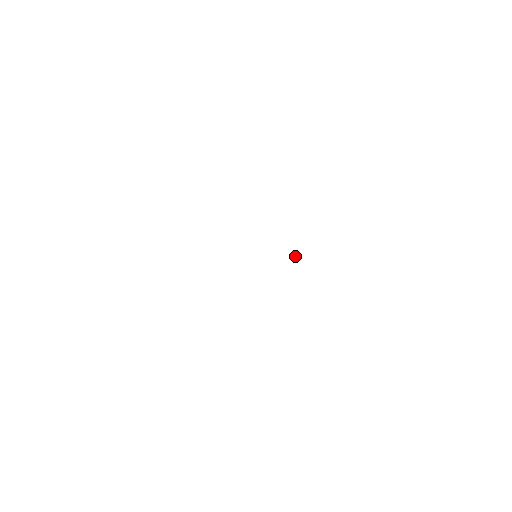
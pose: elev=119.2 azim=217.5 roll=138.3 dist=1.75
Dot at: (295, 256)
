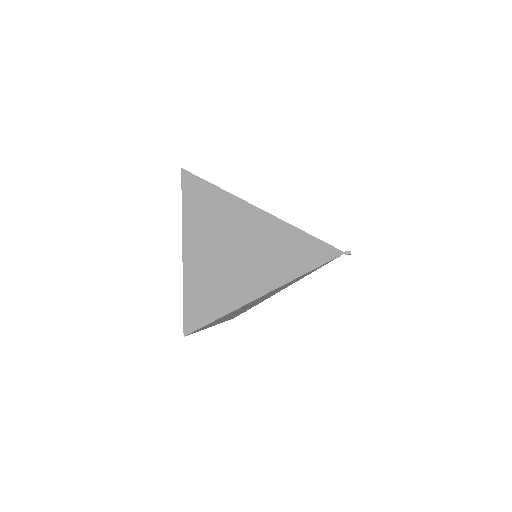
Dot at: (345, 254)
